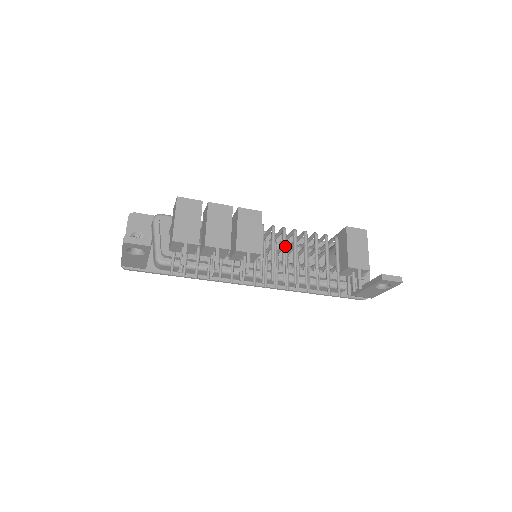
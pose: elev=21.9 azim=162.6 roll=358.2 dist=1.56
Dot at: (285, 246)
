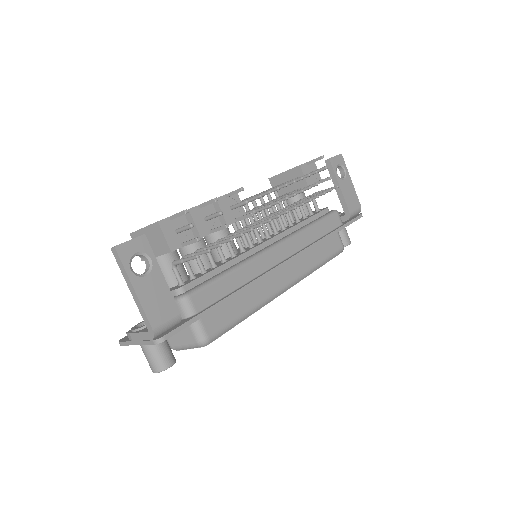
Dot at: occluded
